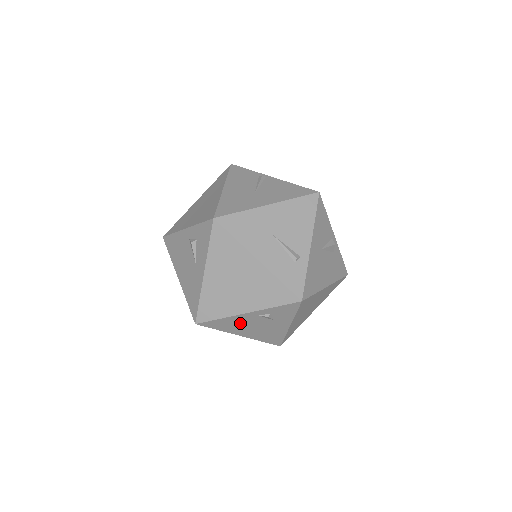
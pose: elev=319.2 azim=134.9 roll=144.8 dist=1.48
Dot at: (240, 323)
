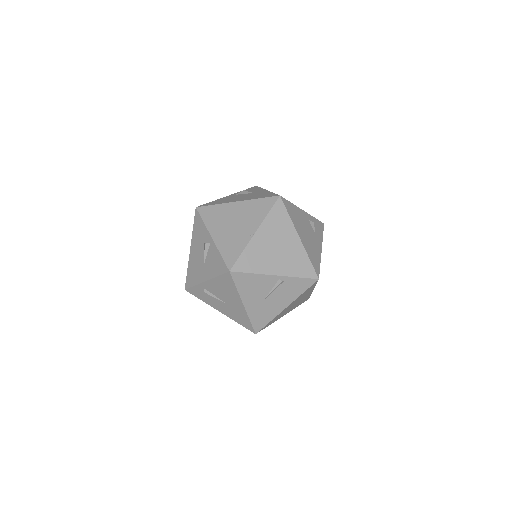
Dot at: (300, 220)
